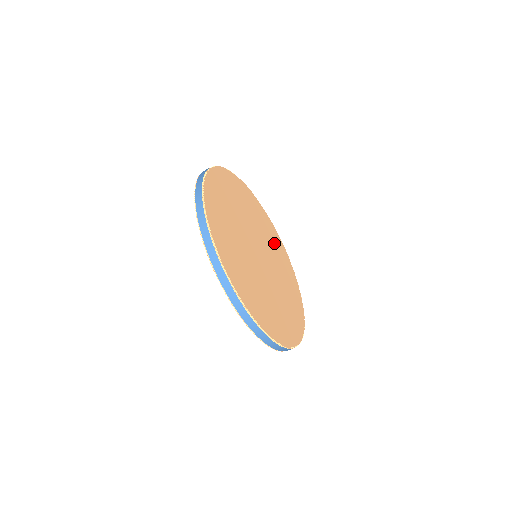
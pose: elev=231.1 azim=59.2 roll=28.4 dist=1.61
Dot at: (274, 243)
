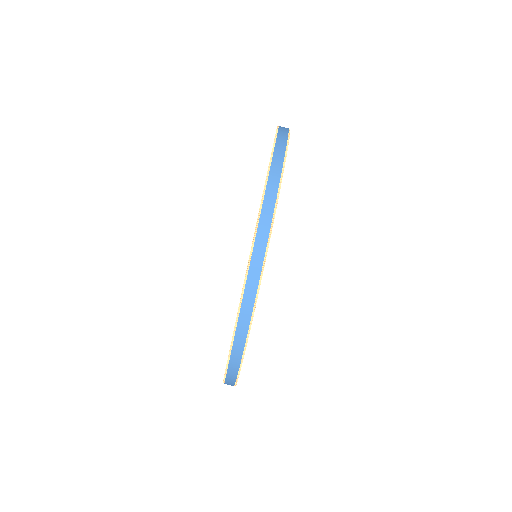
Dot at: occluded
